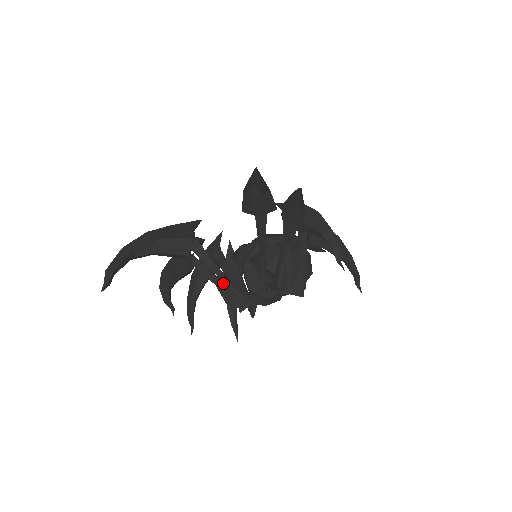
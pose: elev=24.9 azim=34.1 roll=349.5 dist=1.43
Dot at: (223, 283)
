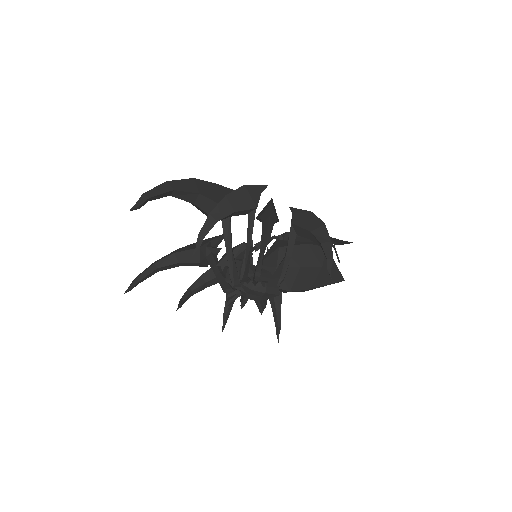
Dot at: occluded
